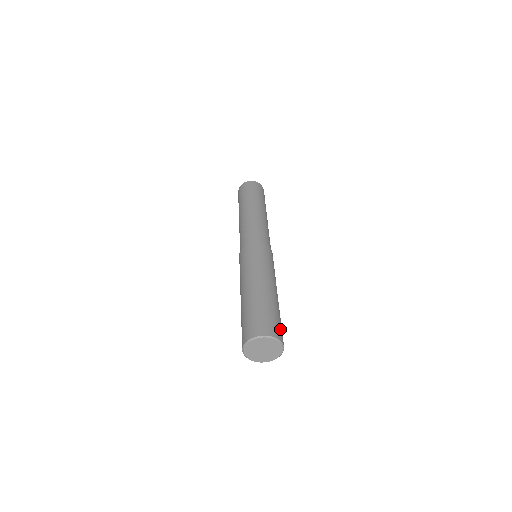
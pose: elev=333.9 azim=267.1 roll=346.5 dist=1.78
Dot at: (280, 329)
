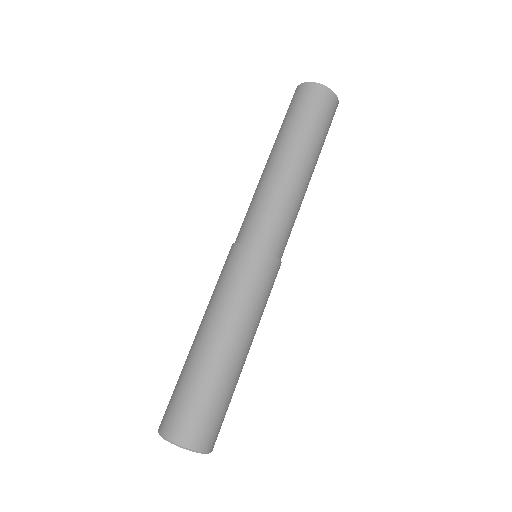
Dot at: (202, 425)
